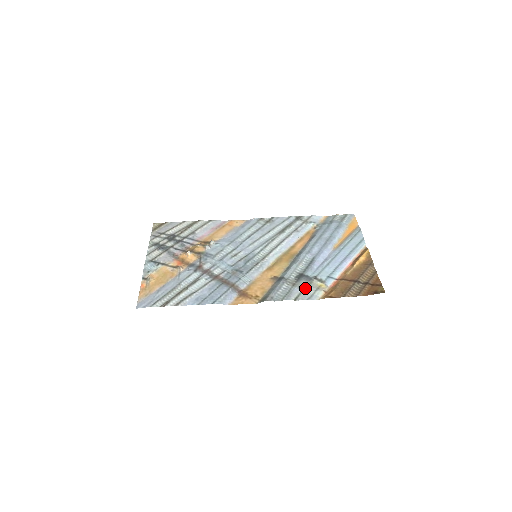
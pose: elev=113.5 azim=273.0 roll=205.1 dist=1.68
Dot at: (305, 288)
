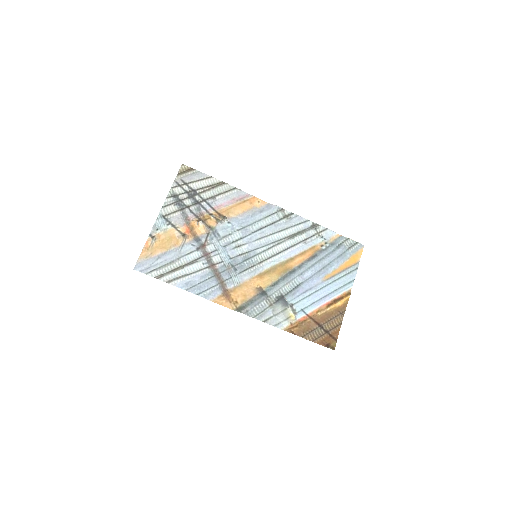
Dot at: (278, 313)
